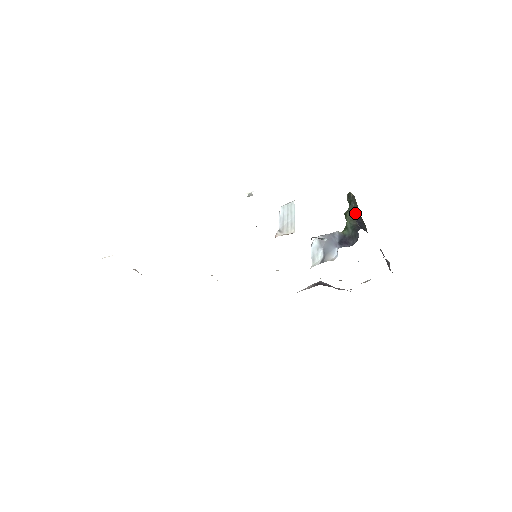
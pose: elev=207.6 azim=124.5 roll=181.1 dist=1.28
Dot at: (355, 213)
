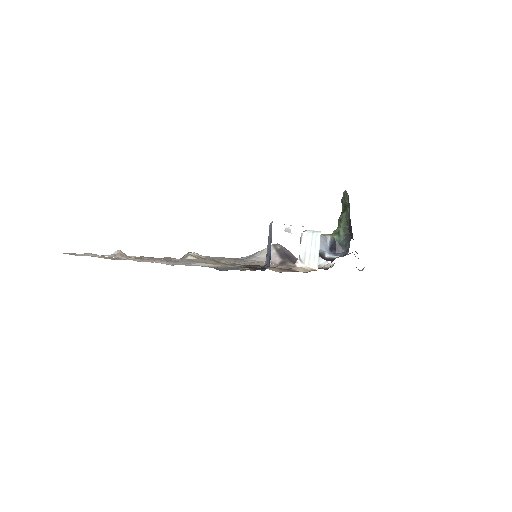
Dot at: (349, 219)
